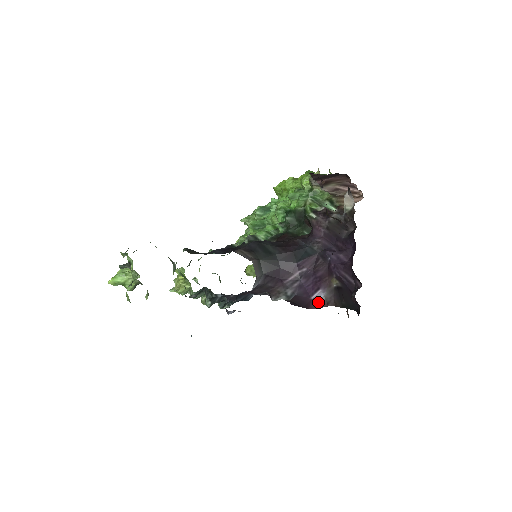
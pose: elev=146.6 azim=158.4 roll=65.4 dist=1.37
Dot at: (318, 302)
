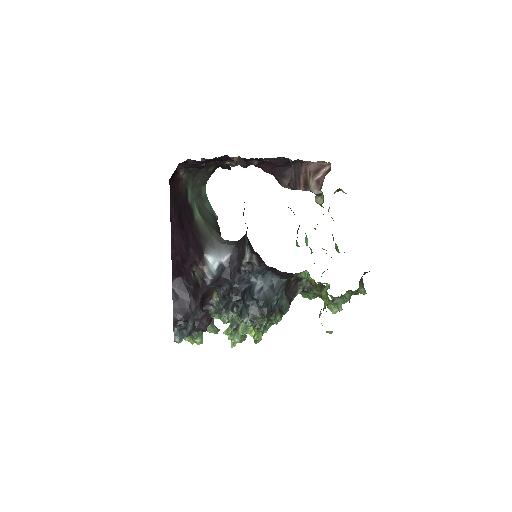
Dot at: (243, 214)
